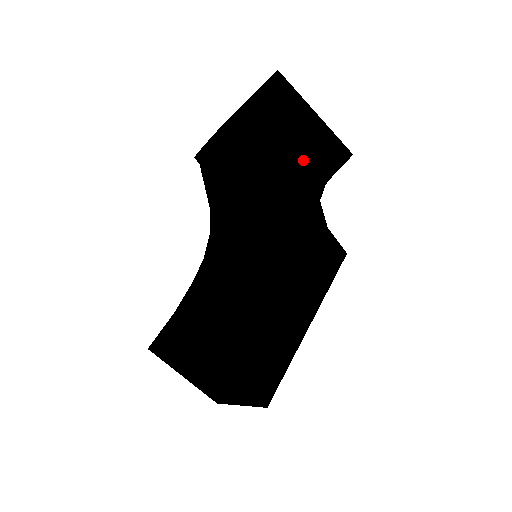
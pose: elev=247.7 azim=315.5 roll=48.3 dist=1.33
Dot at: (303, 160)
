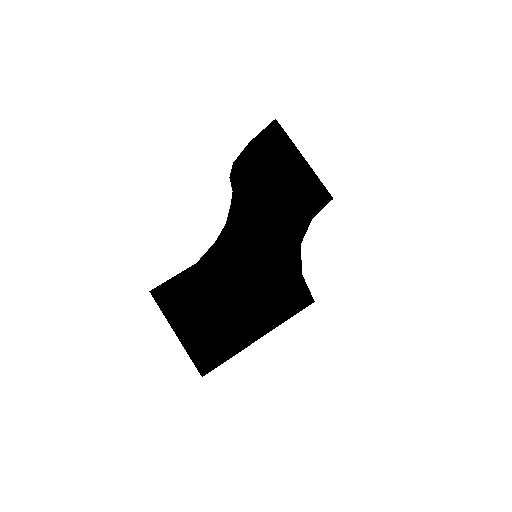
Dot at: occluded
